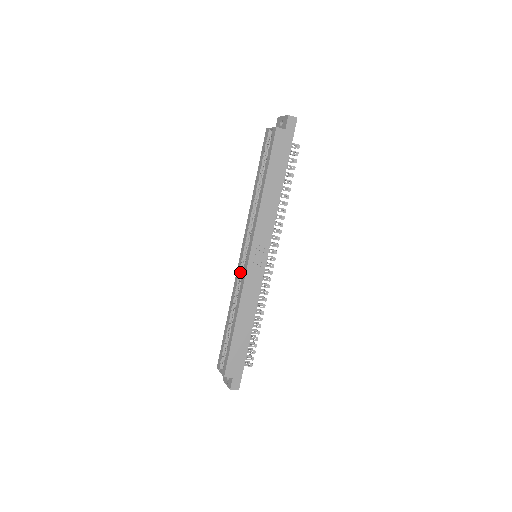
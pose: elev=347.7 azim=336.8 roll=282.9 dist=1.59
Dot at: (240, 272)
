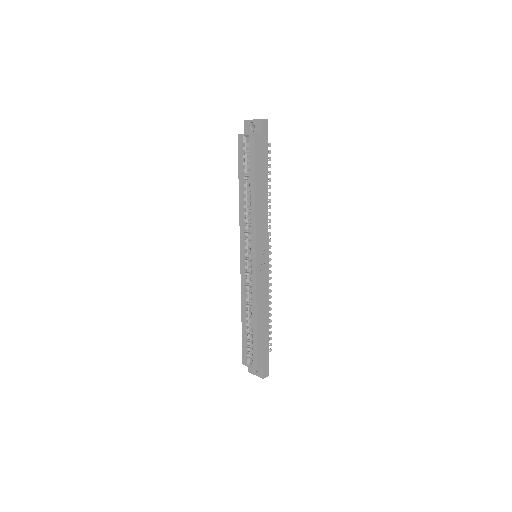
Dot at: (245, 275)
